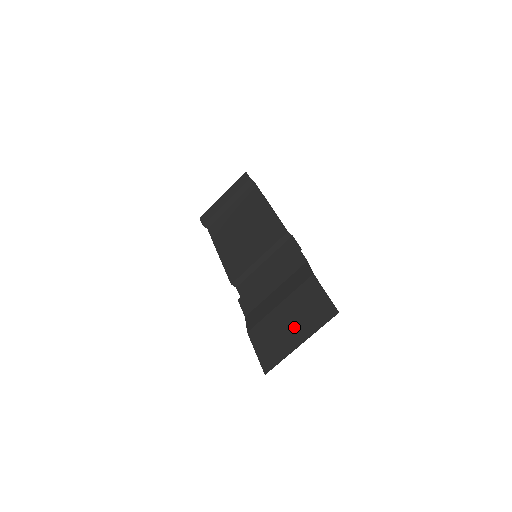
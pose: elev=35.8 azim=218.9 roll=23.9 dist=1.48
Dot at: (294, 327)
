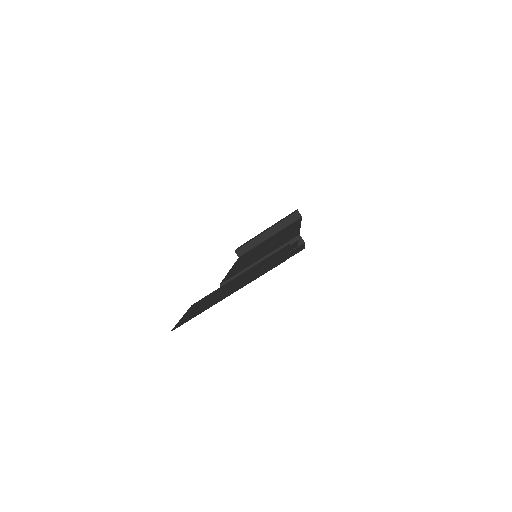
Dot at: (233, 286)
